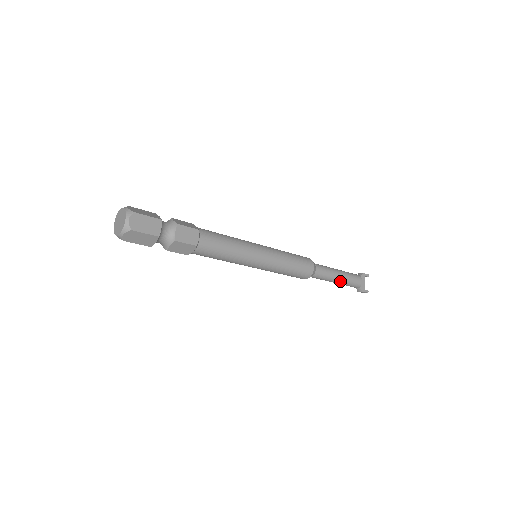
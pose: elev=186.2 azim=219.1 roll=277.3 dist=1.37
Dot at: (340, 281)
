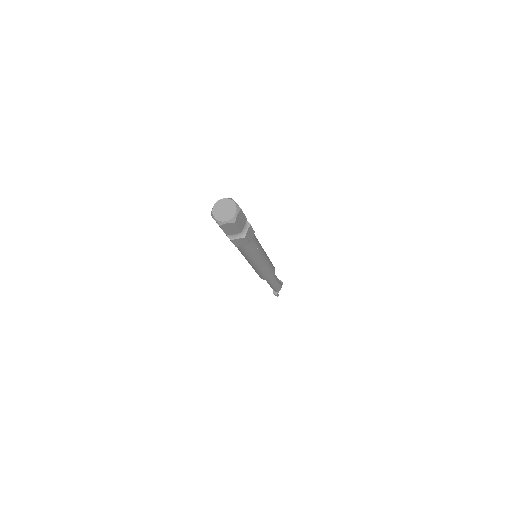
Dot at: (275, 285)
